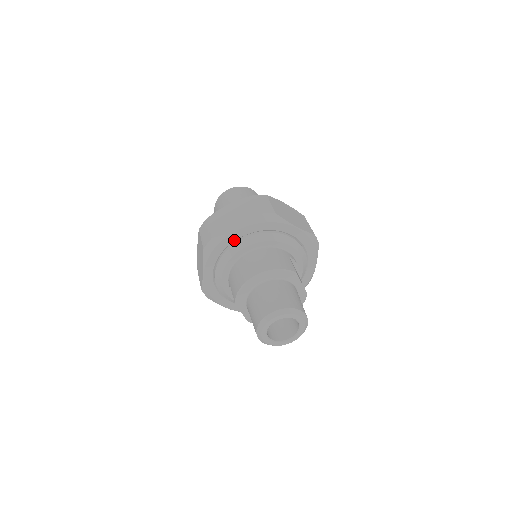
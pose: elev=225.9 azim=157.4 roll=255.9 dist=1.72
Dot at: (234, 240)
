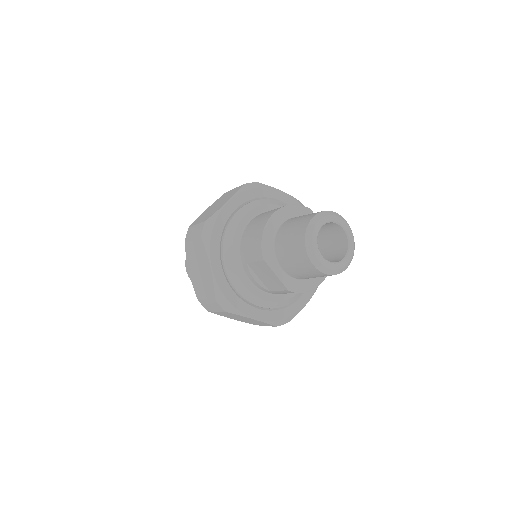
Dot at: (229, 215)
